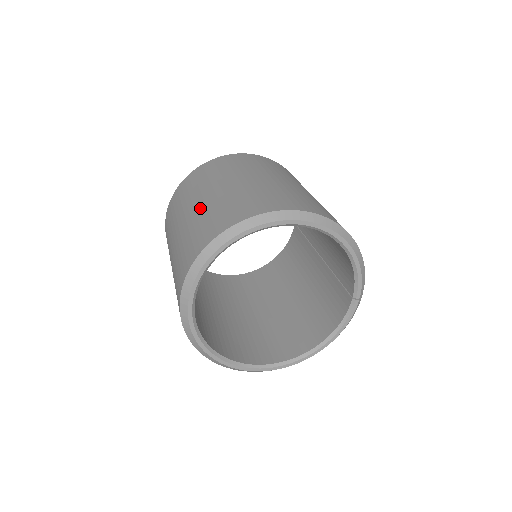
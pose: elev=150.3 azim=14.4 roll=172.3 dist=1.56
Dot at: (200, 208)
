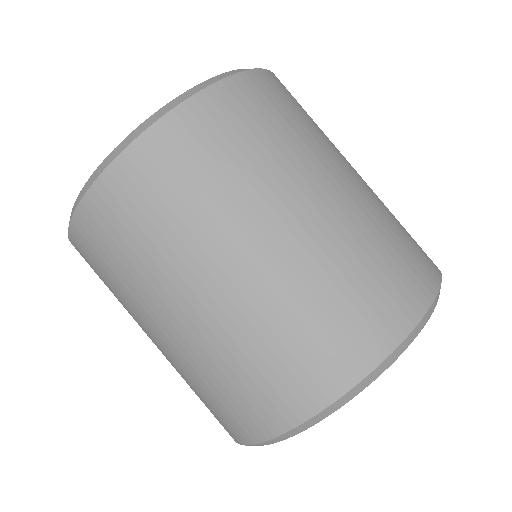
Dot at: (286, 266)
